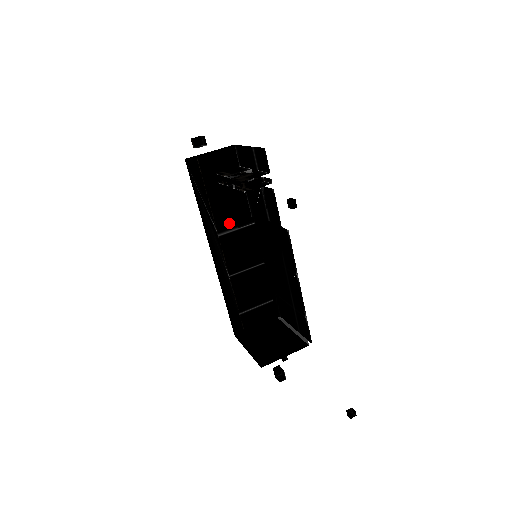
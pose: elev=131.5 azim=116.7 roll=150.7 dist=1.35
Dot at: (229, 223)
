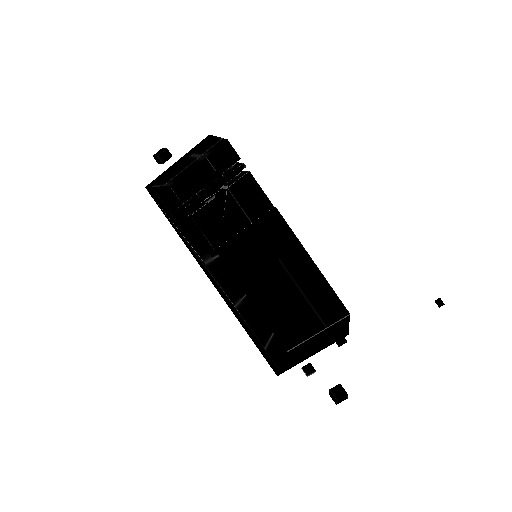
Dot at: (204, 253)
